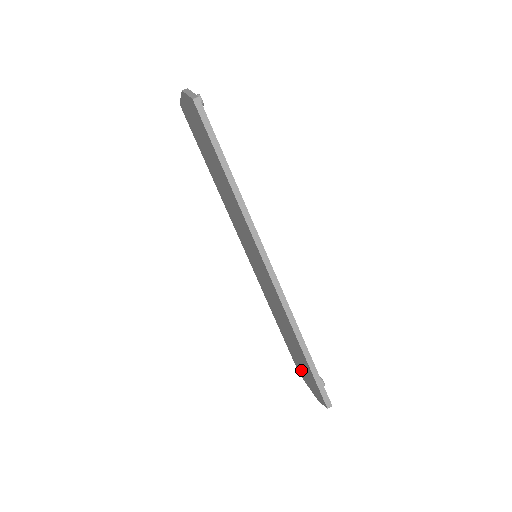
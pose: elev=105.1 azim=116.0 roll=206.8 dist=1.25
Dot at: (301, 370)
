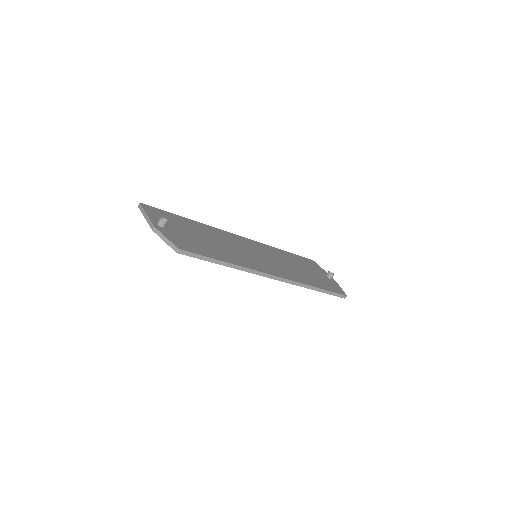
Dot at: occluded
